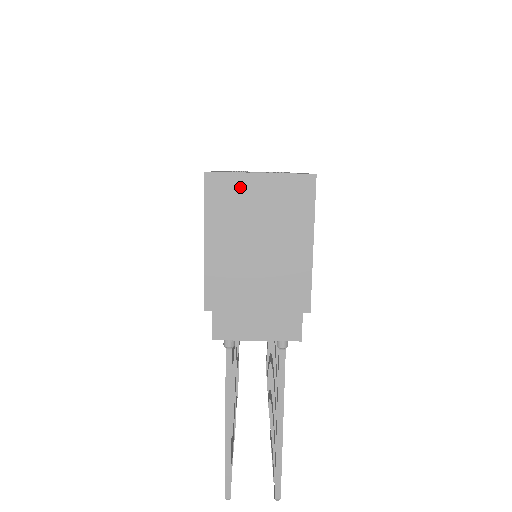
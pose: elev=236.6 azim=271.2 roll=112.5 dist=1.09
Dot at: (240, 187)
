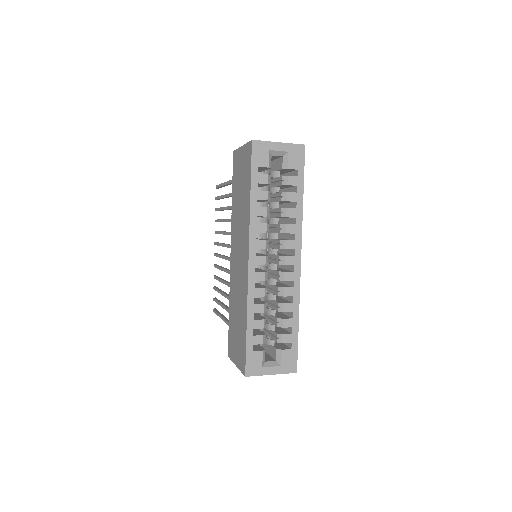
Dot at: occluded
